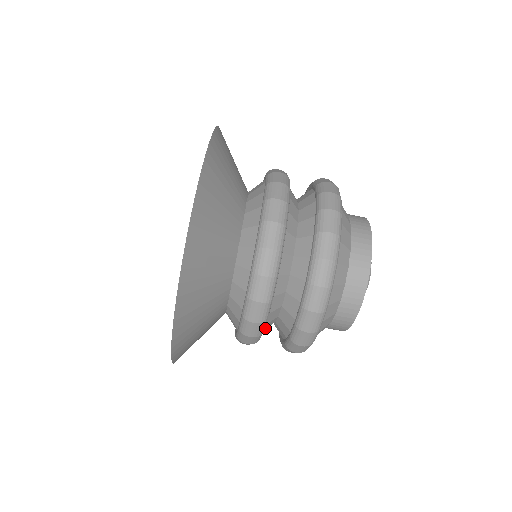
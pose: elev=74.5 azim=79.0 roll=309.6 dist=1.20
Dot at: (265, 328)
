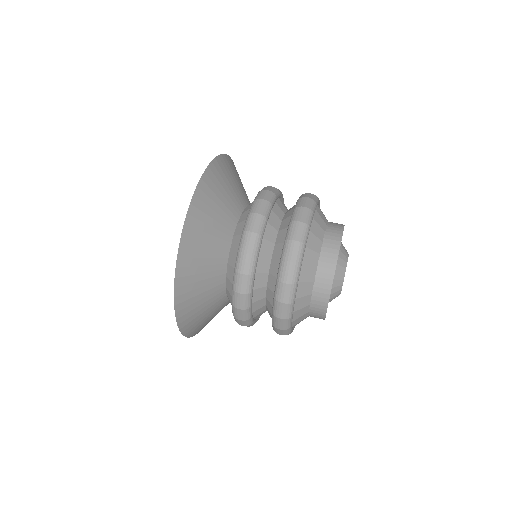
Dot at: (267, 236)
